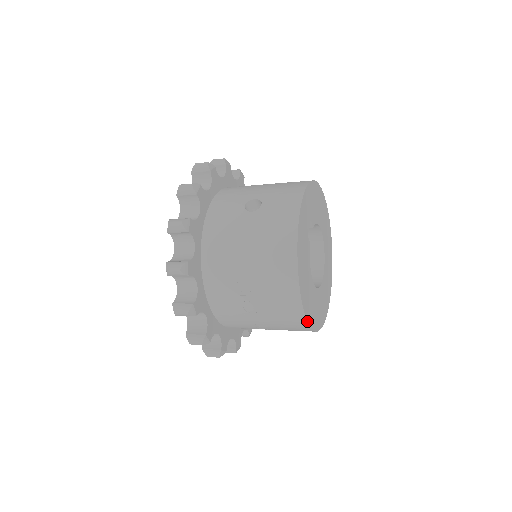
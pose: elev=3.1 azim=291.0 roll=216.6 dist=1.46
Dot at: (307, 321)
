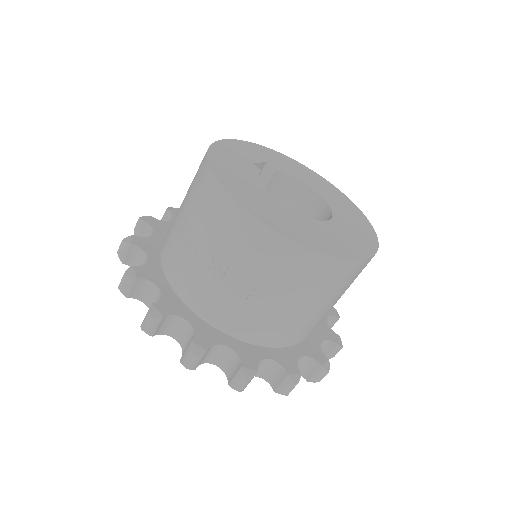
Dot at: (240, 205)
